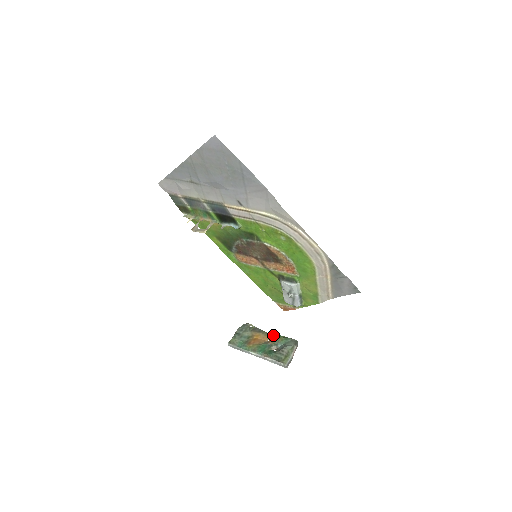
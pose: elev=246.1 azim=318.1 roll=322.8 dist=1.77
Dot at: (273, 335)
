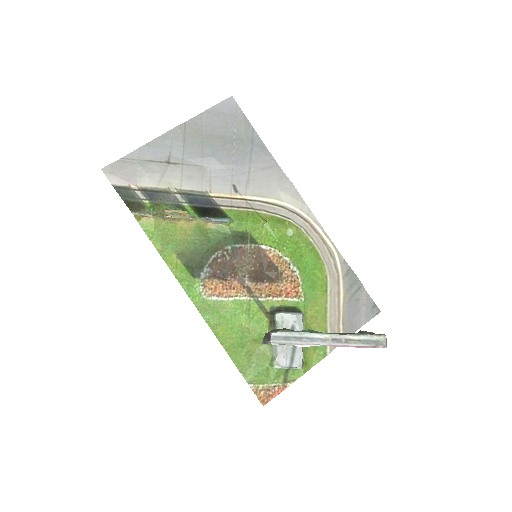
Dot at: occluded
